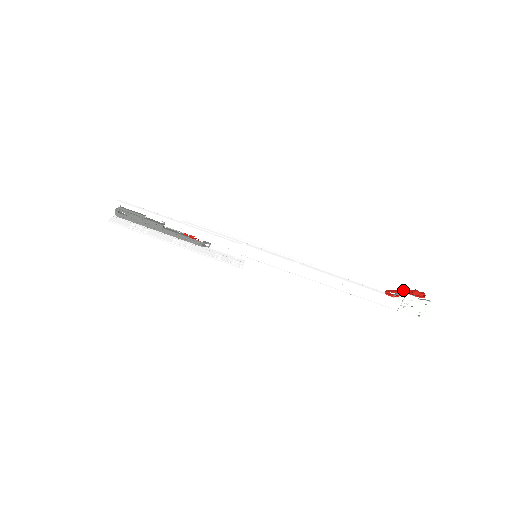
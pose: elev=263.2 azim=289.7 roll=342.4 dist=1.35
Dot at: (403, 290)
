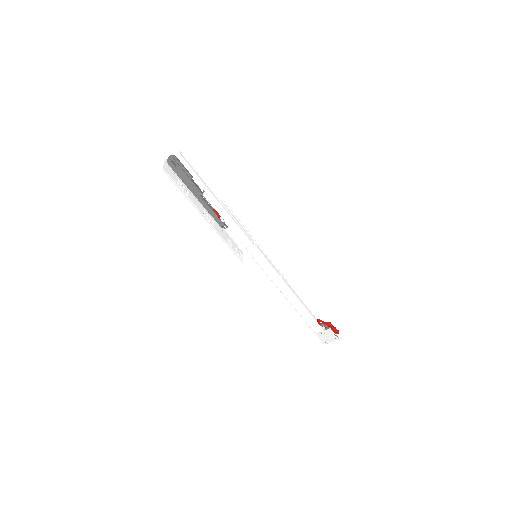
Dot at: (329, 324)
